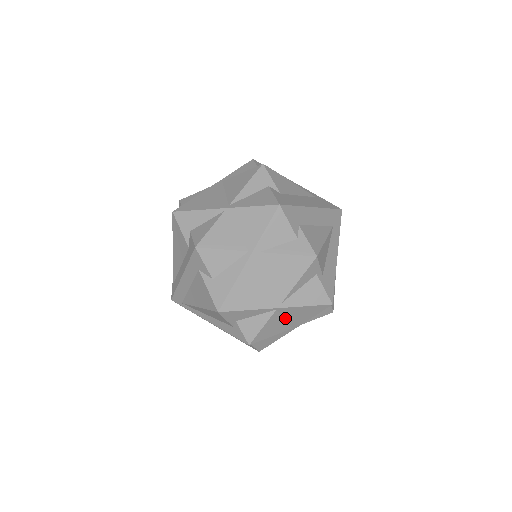
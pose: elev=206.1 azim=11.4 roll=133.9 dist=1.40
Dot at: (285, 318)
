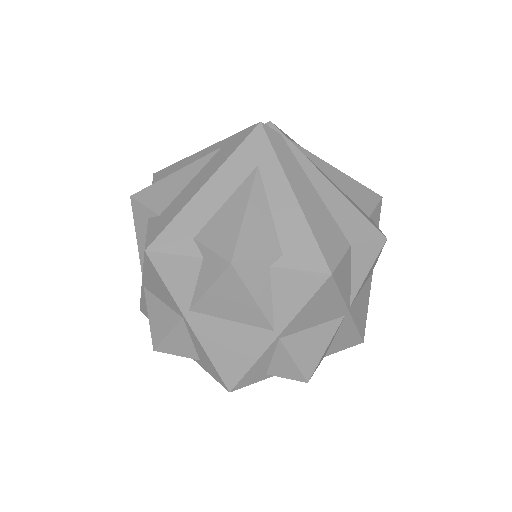
Dot at: (311, 326)
